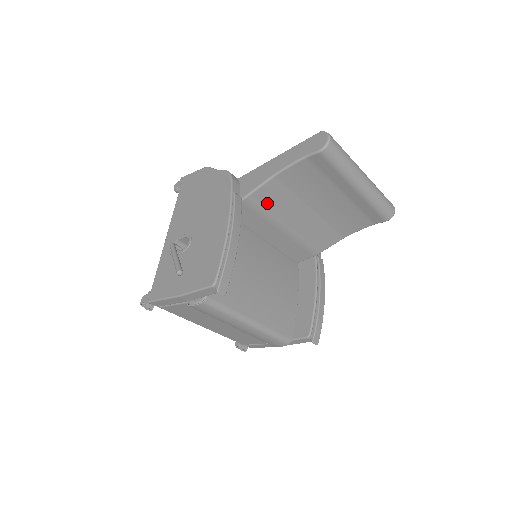
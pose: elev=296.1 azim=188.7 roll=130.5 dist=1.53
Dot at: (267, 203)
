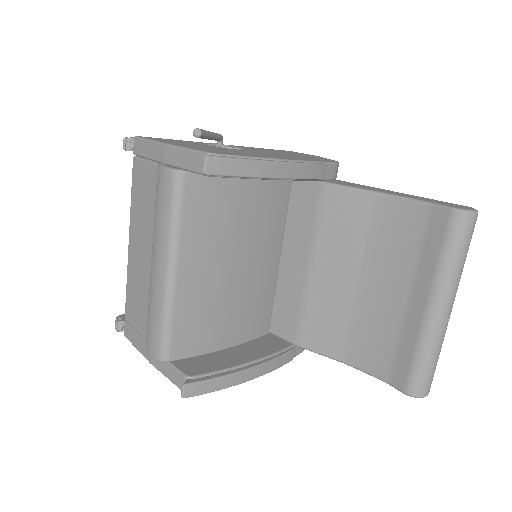
Dot at: (335, 216)
